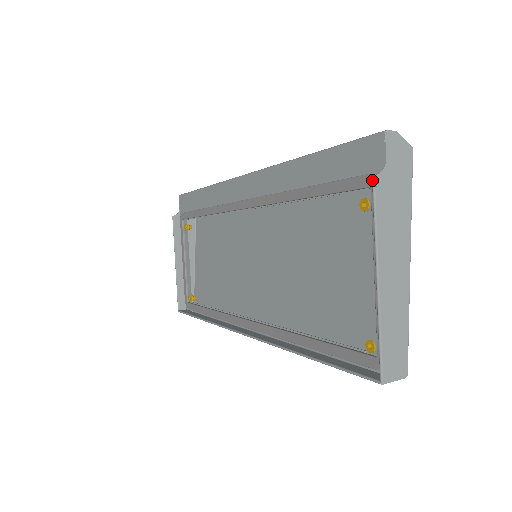
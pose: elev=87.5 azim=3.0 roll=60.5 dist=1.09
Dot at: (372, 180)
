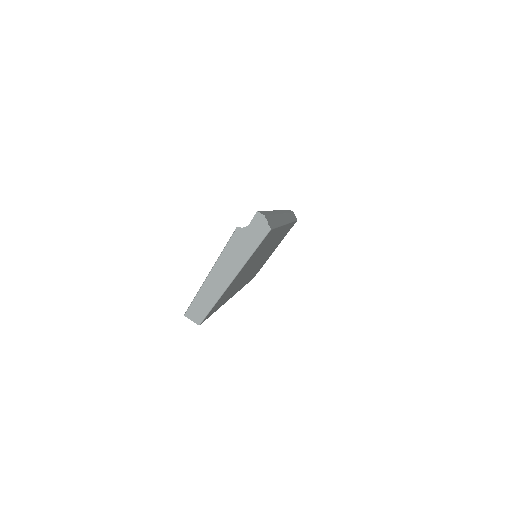
Dot at: occluded
